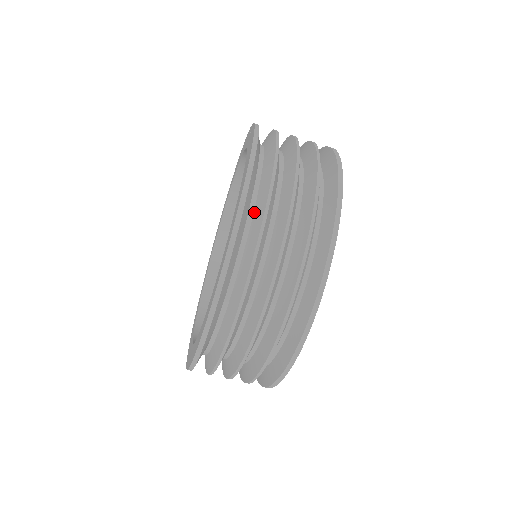
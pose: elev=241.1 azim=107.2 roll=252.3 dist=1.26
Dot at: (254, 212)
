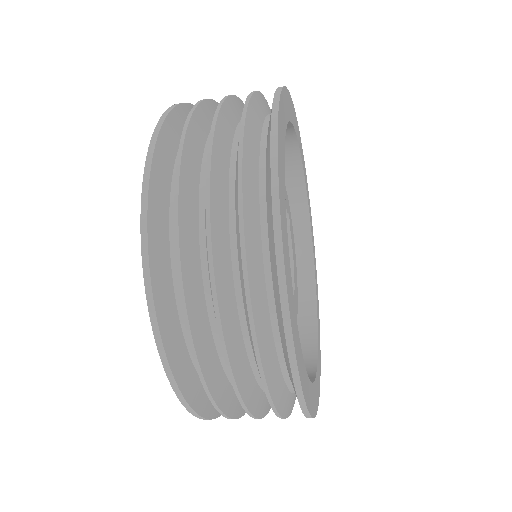
Dot at: occluded
